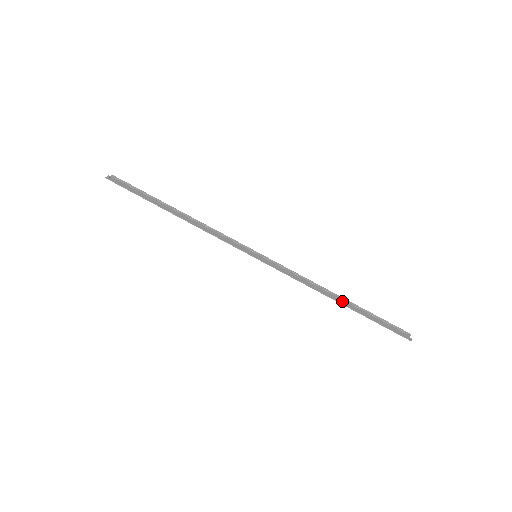
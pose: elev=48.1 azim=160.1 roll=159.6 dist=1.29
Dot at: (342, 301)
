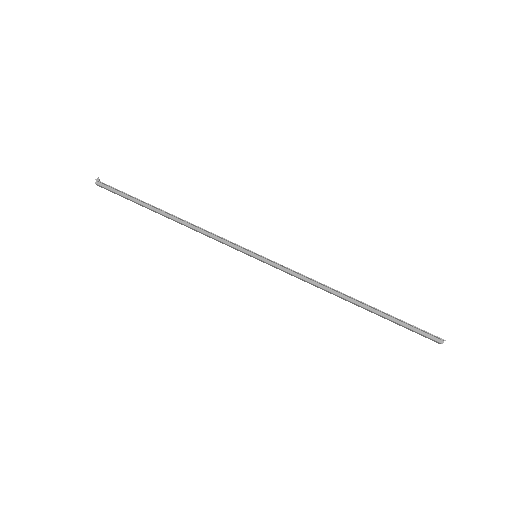
Dot at: (356, 304)
